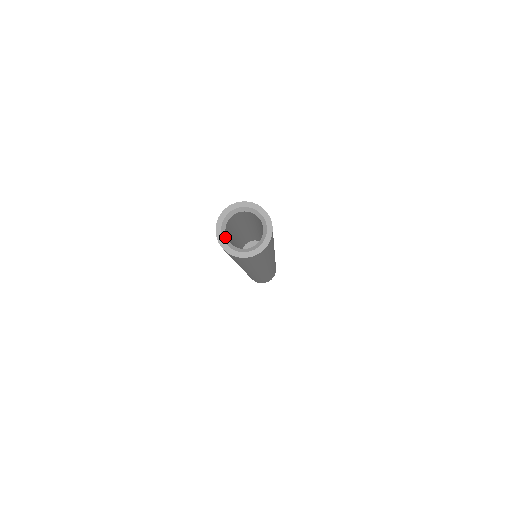
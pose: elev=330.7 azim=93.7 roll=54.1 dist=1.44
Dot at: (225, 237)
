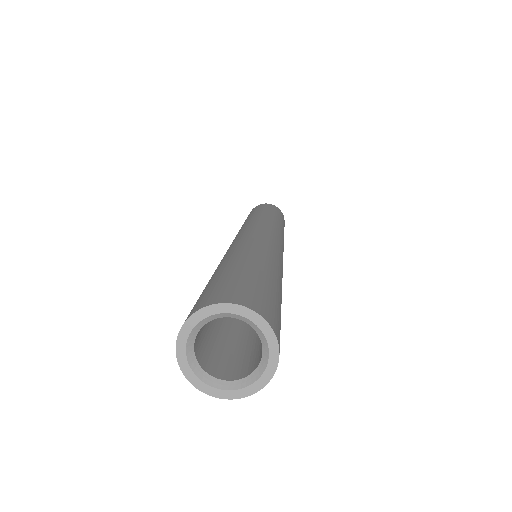
Dot at: (193, 359)
